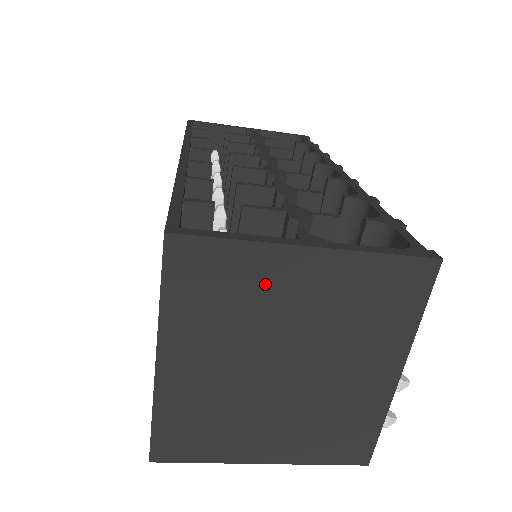
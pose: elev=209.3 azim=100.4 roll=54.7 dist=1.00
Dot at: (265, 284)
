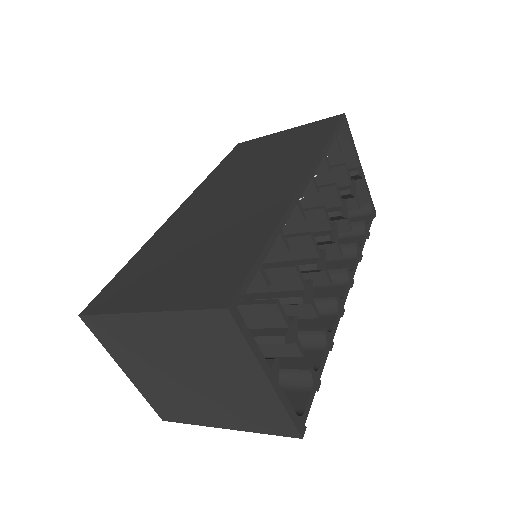
Dot at: (232, 362)
